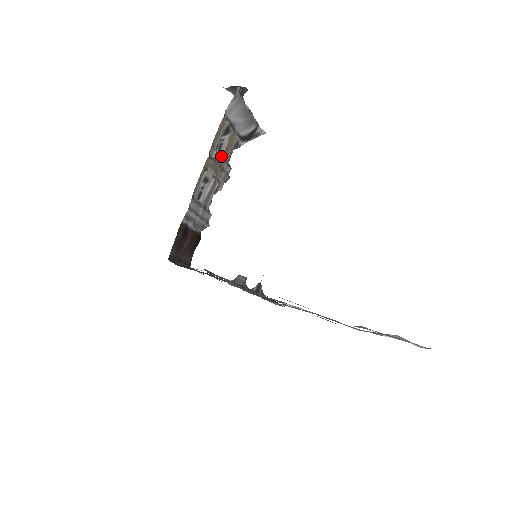
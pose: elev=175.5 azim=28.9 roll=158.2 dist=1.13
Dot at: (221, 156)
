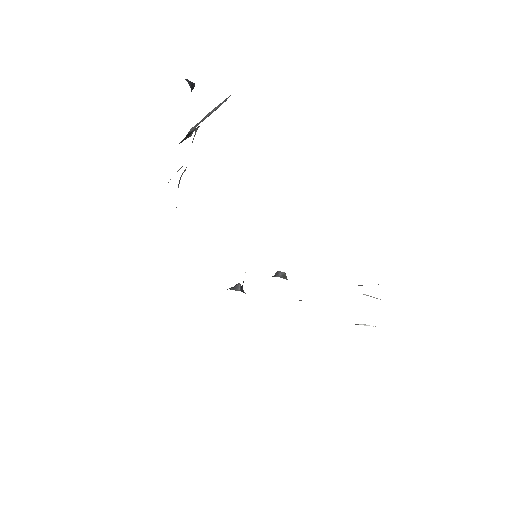
Dot at: occluded
